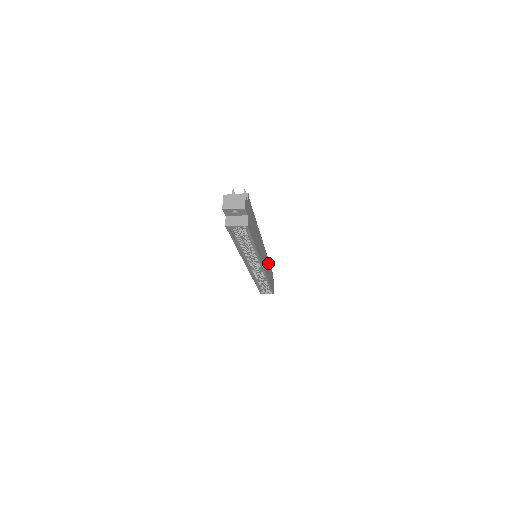
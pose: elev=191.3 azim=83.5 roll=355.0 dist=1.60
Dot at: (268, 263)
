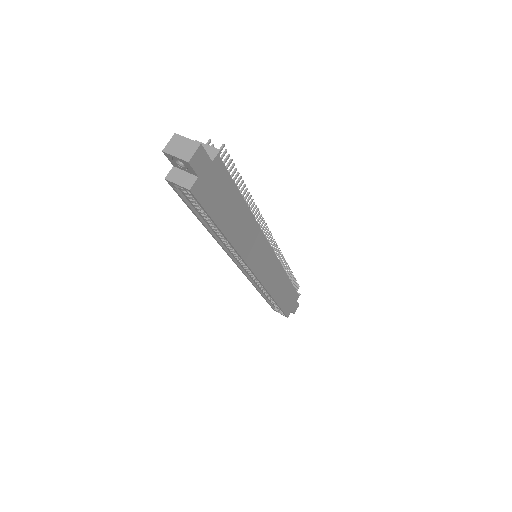
Dot at: (283, 276)
